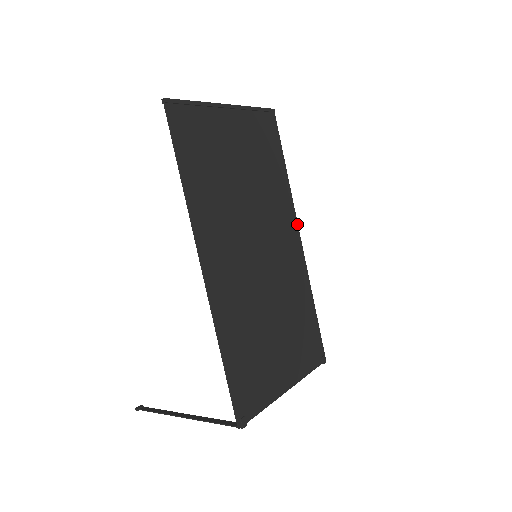
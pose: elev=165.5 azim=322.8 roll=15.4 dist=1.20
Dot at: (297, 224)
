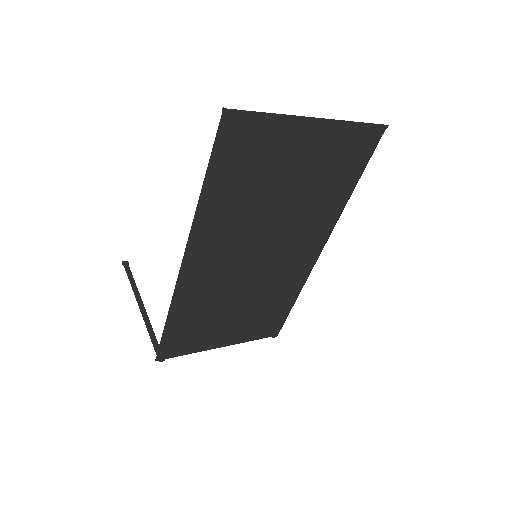
Dot at: (328, 238)
